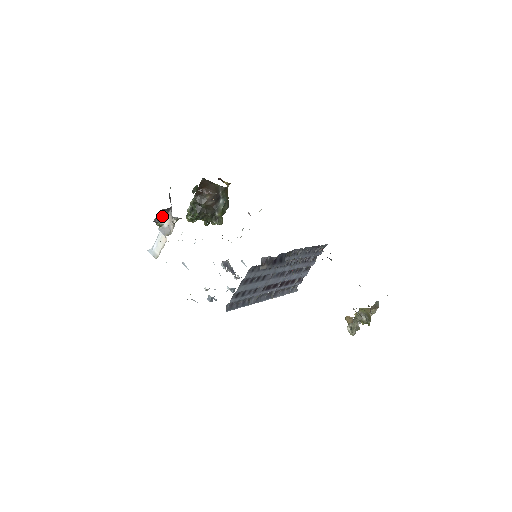
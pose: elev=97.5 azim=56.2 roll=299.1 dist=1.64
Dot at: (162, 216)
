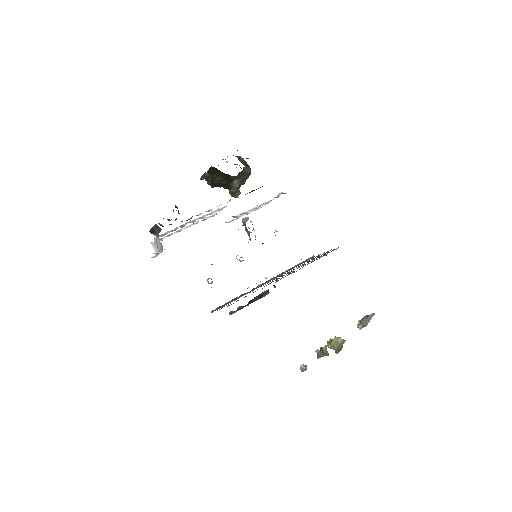
Dot at: (154, 232)
